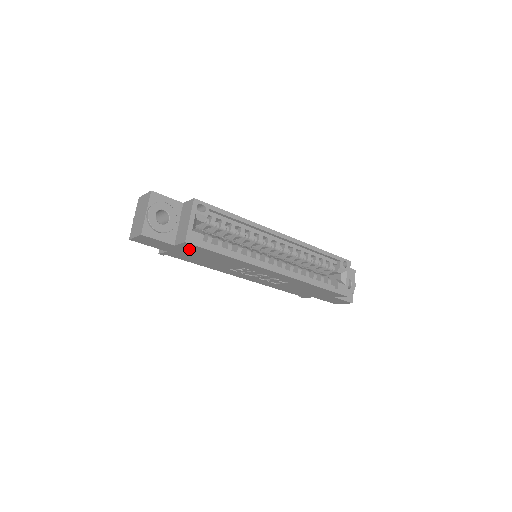
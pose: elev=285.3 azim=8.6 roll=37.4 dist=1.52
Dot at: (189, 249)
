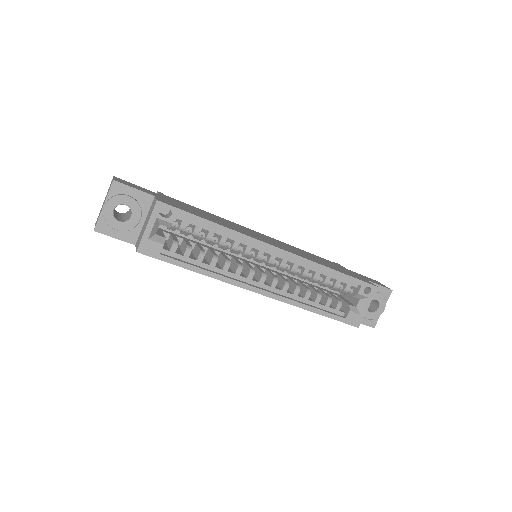
Dot at: occluded
